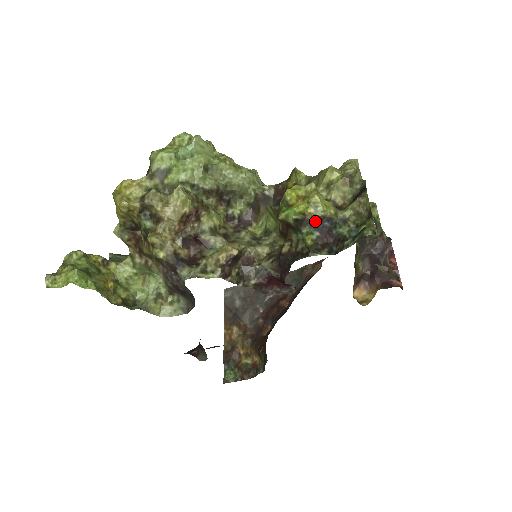
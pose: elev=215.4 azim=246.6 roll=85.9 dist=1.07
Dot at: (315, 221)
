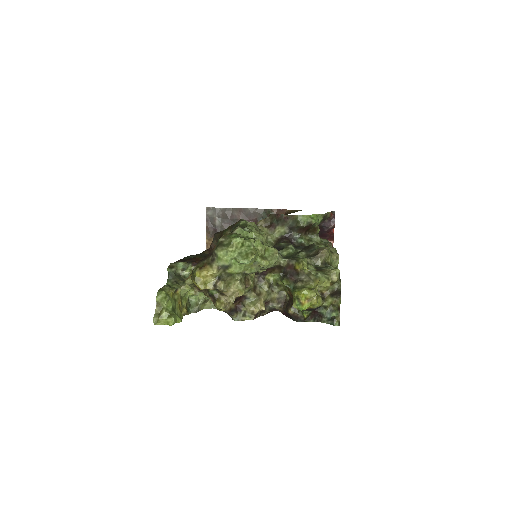
Dot at: (311, 309)
